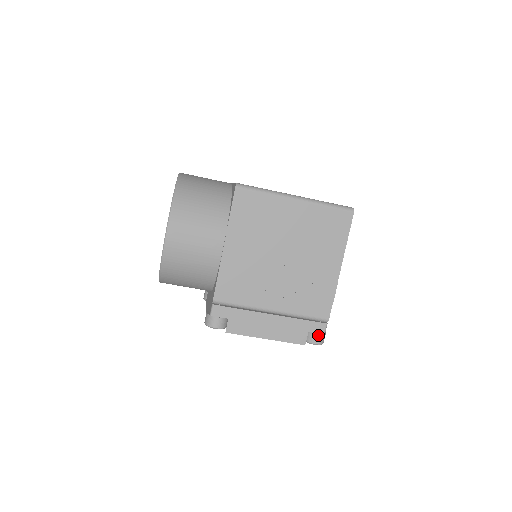
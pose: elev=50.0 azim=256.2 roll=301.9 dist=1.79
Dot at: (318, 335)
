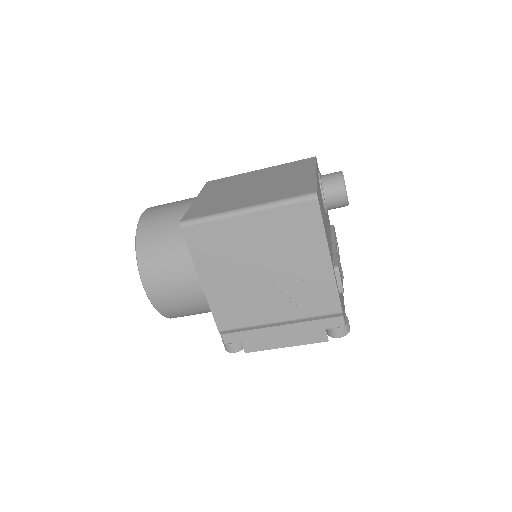
Dot at: (337, 329)
